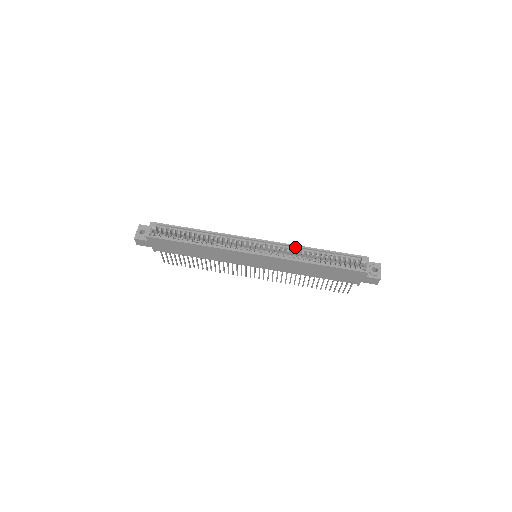
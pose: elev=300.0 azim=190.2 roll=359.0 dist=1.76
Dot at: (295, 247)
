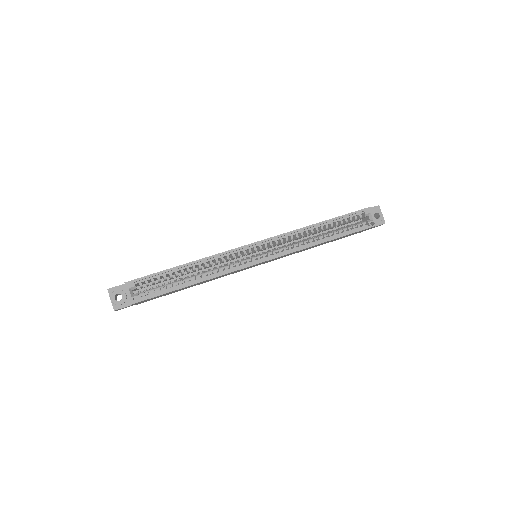
Dot at: (297, 231)
